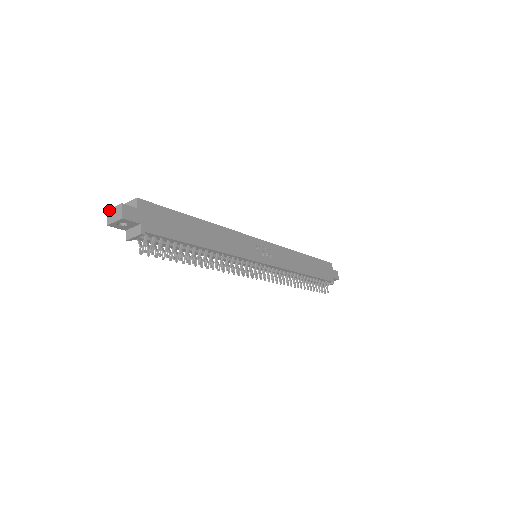
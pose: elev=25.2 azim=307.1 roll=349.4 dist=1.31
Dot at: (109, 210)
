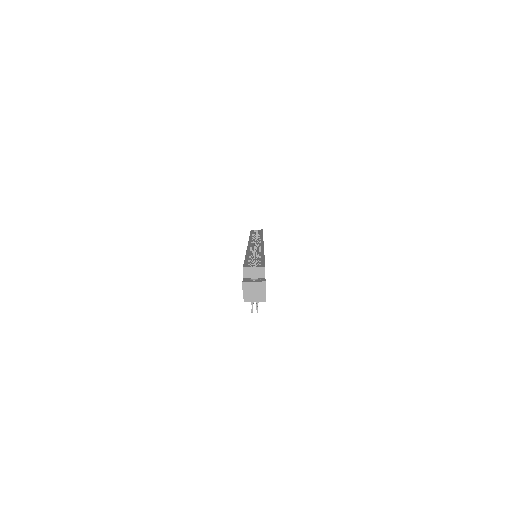
Dot at: (247, 282)
